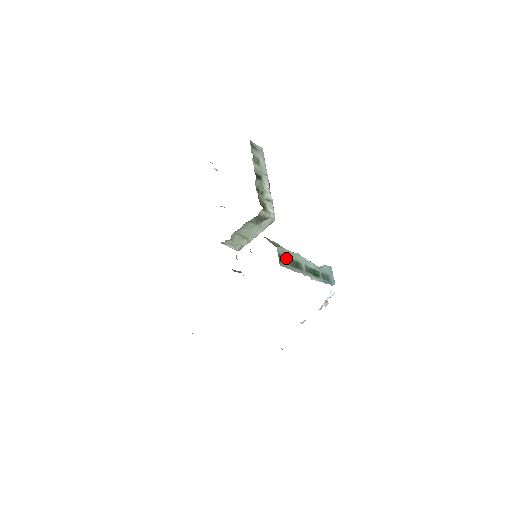
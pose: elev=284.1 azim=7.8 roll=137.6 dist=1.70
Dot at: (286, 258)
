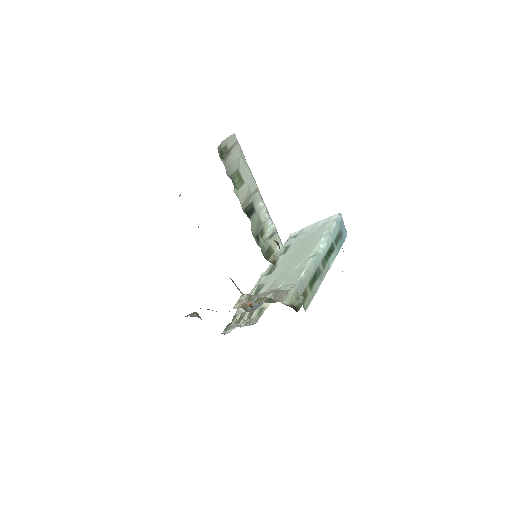
Dot at: (306, 288)
